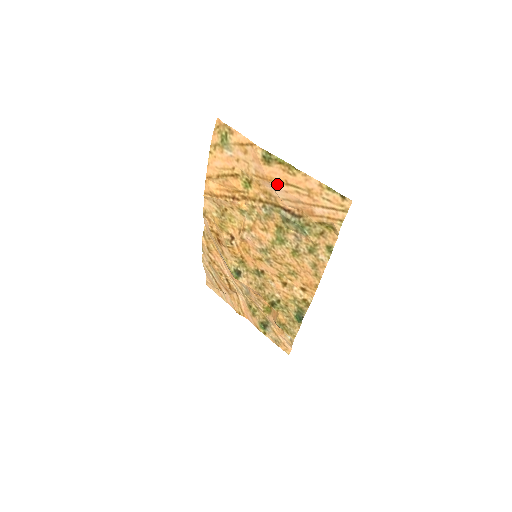
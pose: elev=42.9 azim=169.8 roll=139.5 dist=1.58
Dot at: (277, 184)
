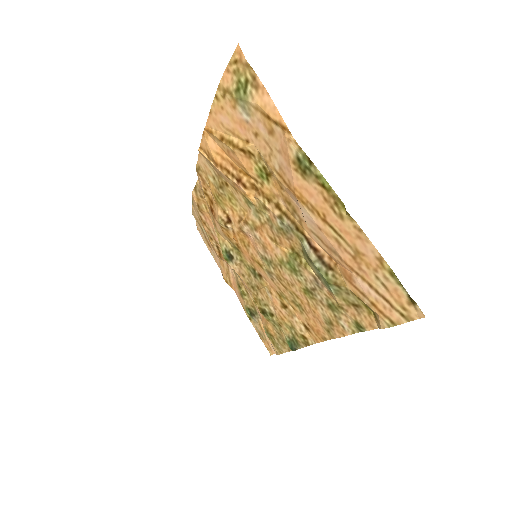
Dot at: (308, 209)
